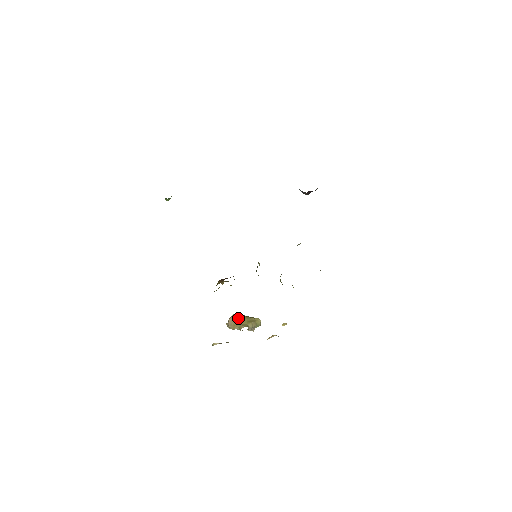
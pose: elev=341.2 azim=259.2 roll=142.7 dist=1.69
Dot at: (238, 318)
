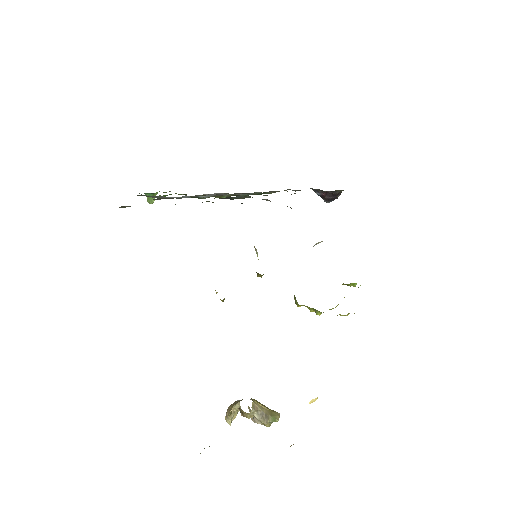
Dot at: occluded
